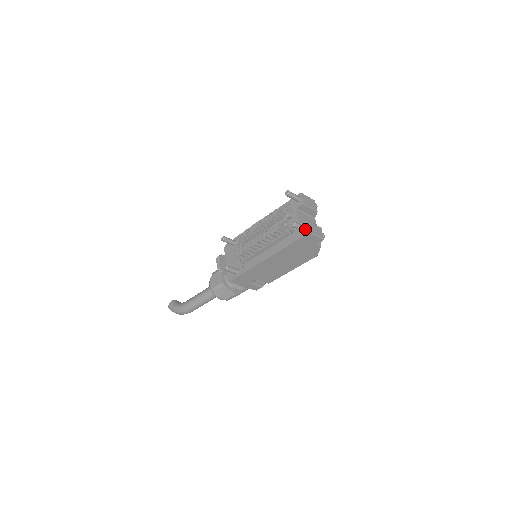
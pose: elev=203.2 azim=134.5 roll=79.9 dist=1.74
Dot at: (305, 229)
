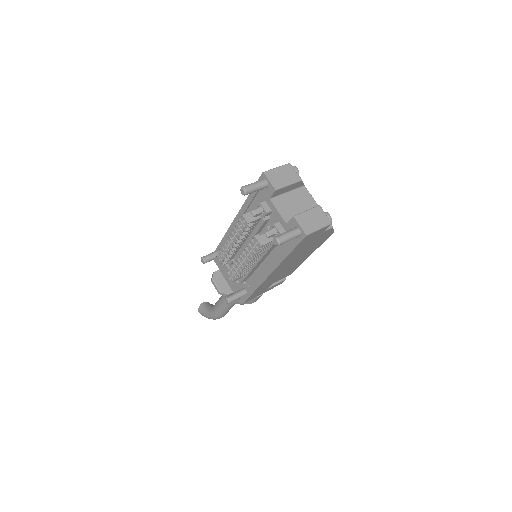
Dot at: (297, 233)
